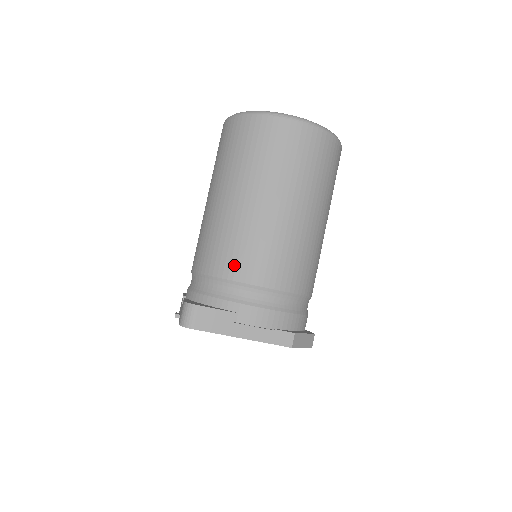
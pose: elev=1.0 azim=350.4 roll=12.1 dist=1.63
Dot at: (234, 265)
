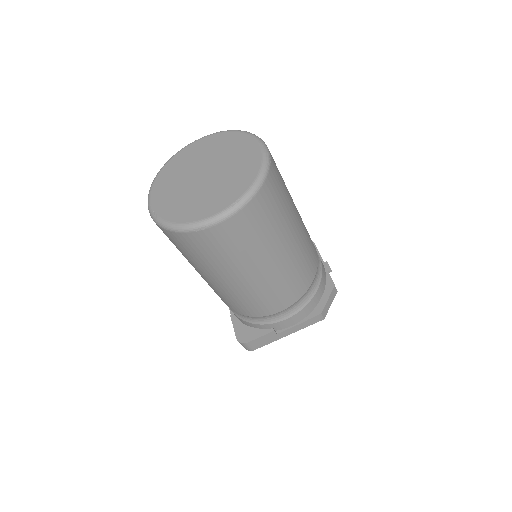
Dot at: (251, 311)
